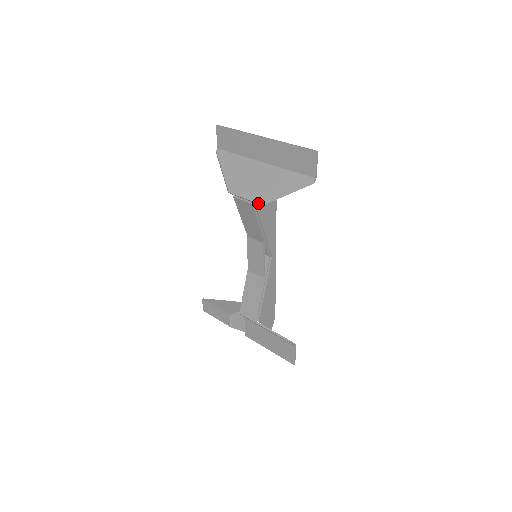
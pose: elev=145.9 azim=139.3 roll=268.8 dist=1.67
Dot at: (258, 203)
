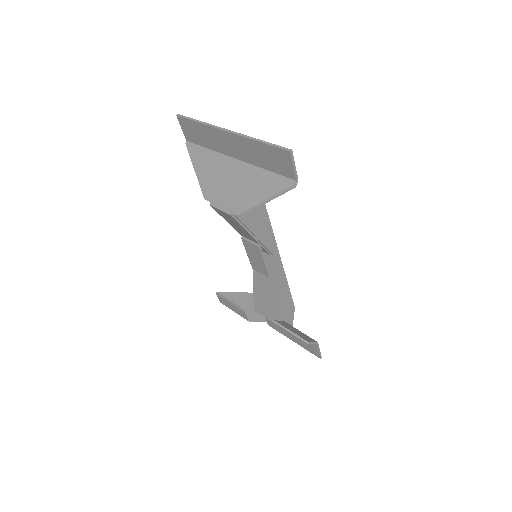
Dot at: (236, 214)
